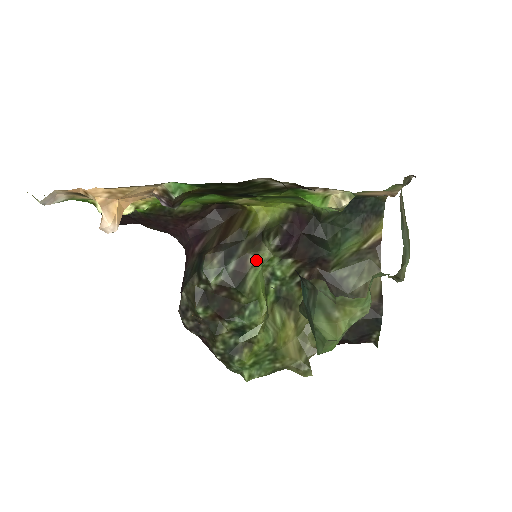
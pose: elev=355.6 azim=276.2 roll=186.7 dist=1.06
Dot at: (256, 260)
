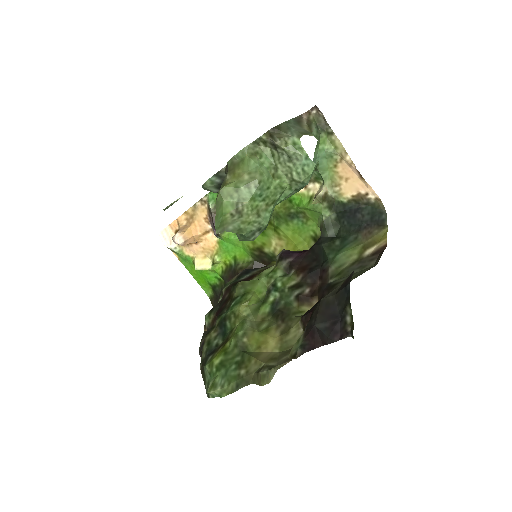
Dot at: (263, 272)
